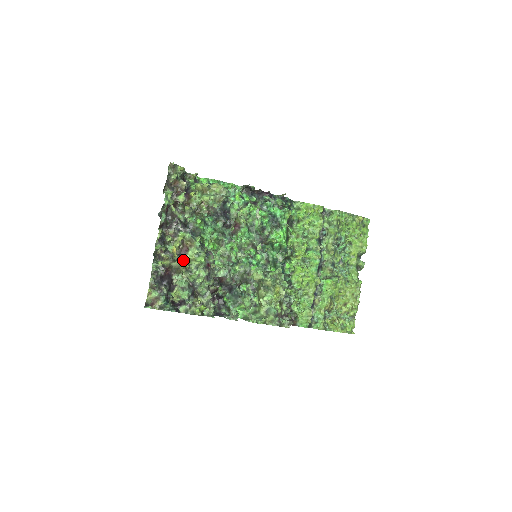
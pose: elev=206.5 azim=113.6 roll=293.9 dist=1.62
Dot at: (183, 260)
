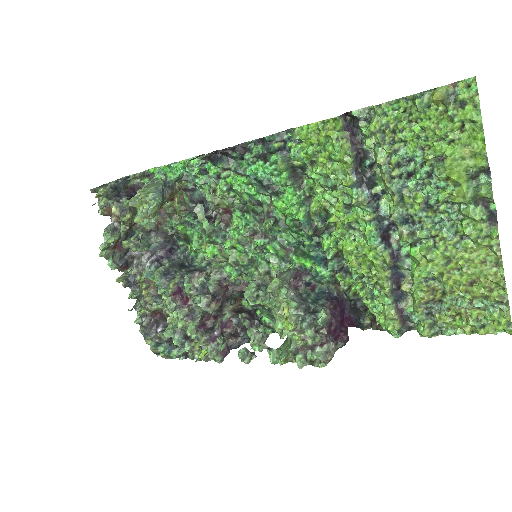
Dot at: occluded
